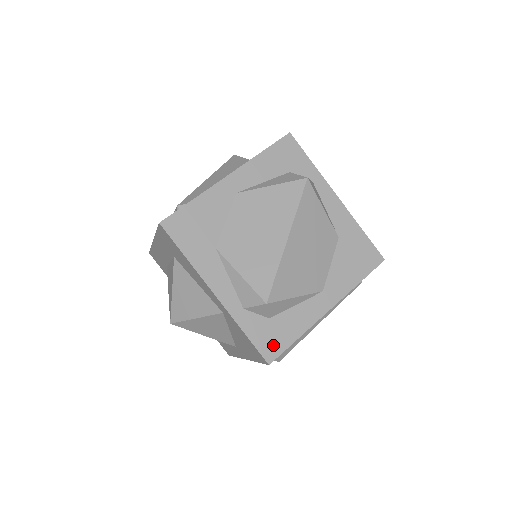
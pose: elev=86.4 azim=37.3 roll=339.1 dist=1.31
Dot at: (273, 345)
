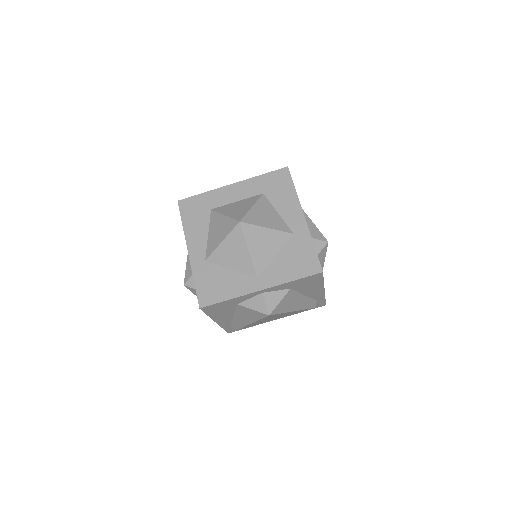
Dot at: occluded
